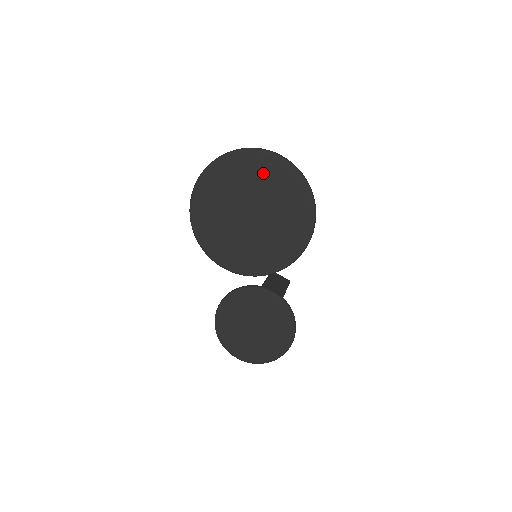
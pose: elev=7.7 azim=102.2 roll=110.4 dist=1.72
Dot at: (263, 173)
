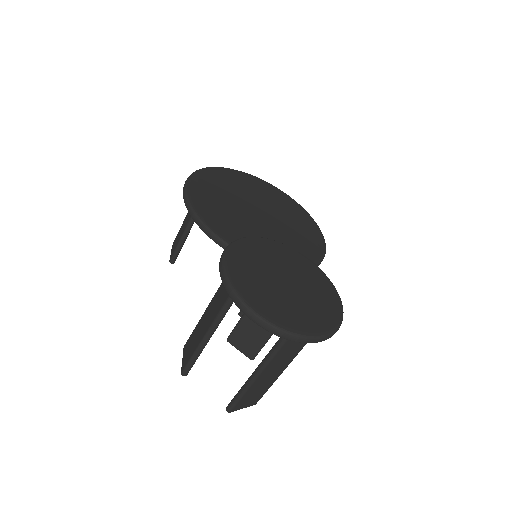
Dot at: (272, 195)
